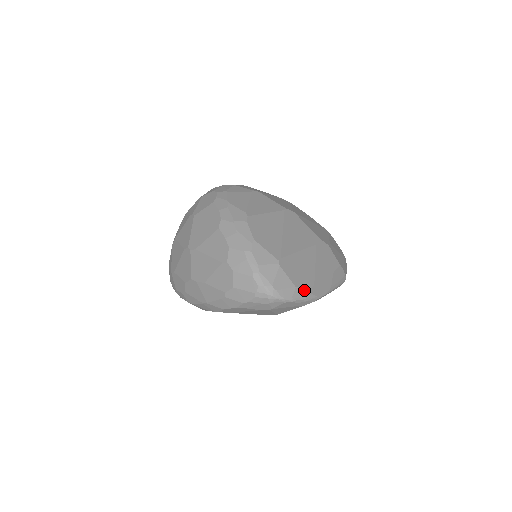
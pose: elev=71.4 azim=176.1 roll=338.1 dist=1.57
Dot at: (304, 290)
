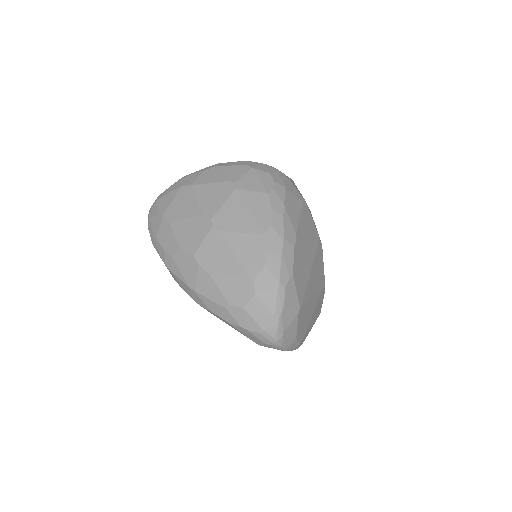
Dot at: (298, 342)
